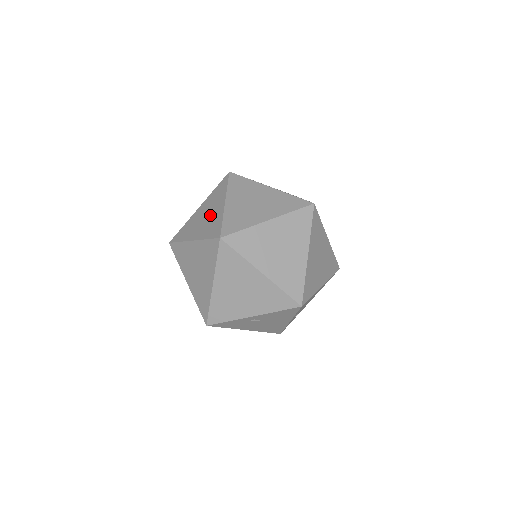
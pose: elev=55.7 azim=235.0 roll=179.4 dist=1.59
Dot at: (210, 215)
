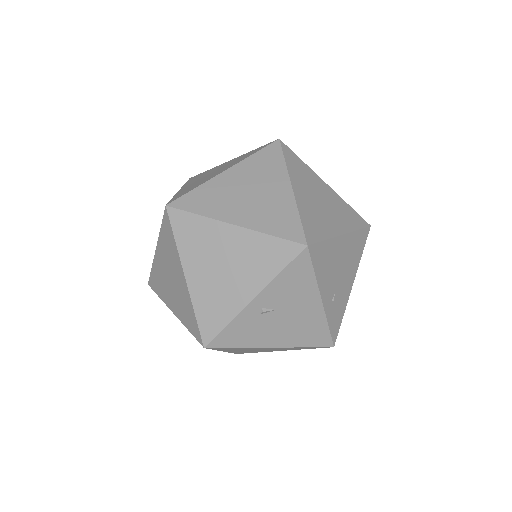
Dot at: occluded
